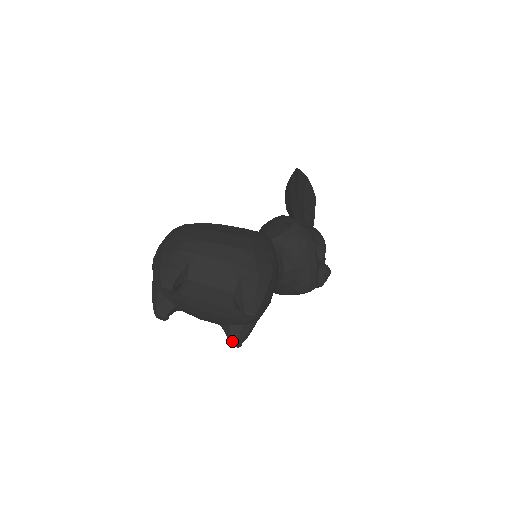
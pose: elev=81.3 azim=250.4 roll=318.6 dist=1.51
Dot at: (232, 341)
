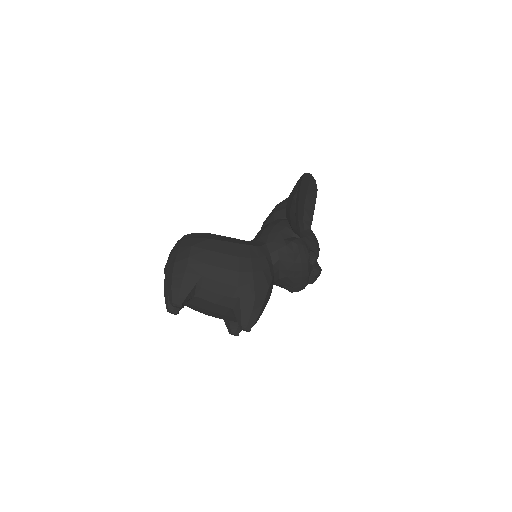
Dot at: (231, 333)
